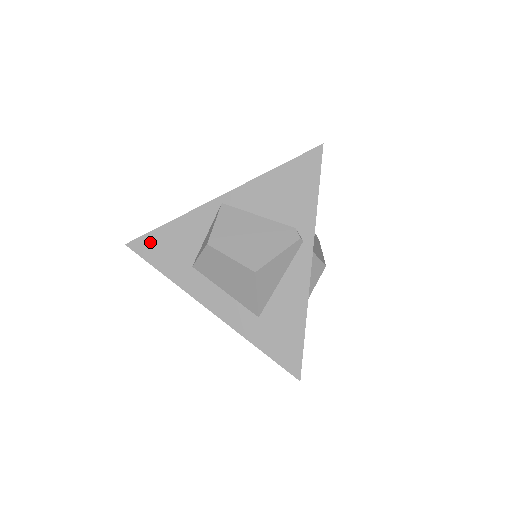
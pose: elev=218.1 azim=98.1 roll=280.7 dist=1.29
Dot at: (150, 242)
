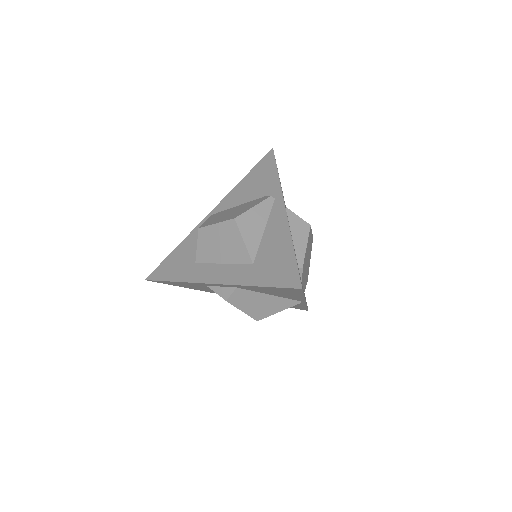
Dot at: (163, 267)
